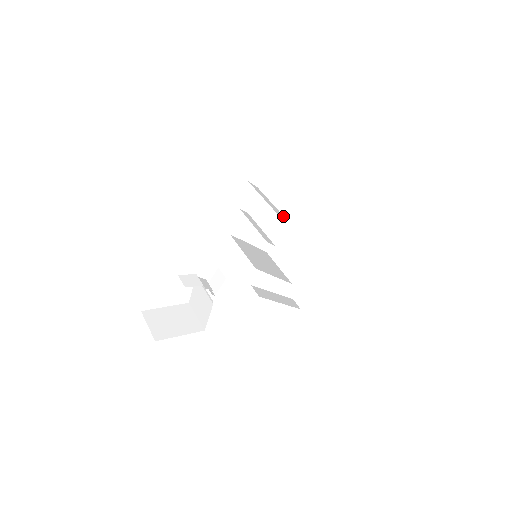
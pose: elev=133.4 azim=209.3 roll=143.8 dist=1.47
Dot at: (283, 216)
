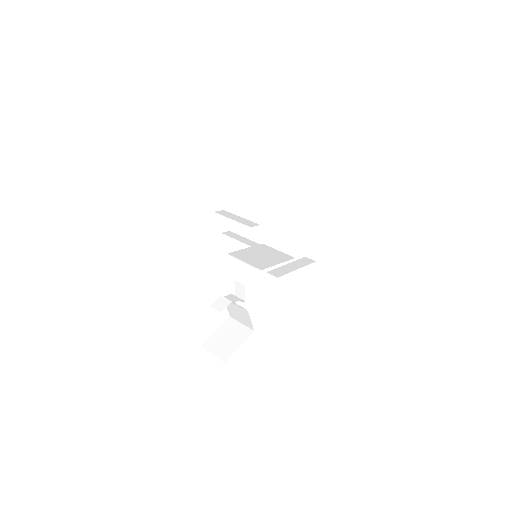
Dot at: (256, 224)
